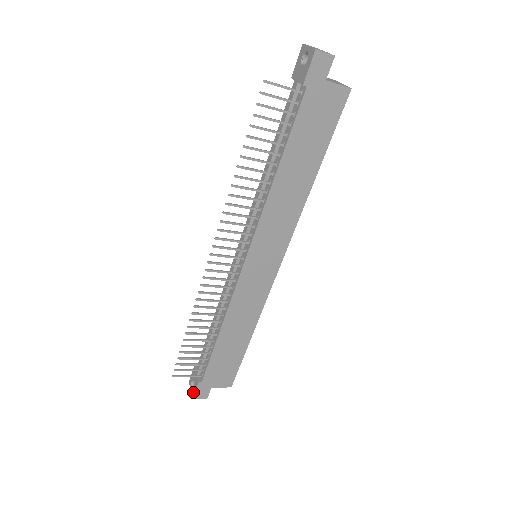
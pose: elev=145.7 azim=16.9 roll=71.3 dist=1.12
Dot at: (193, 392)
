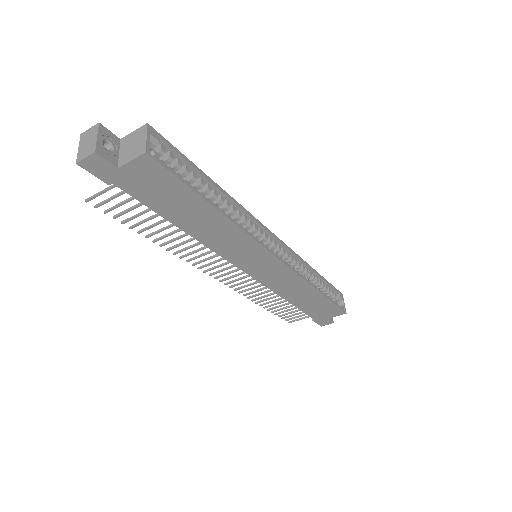
Dot at: occluded
